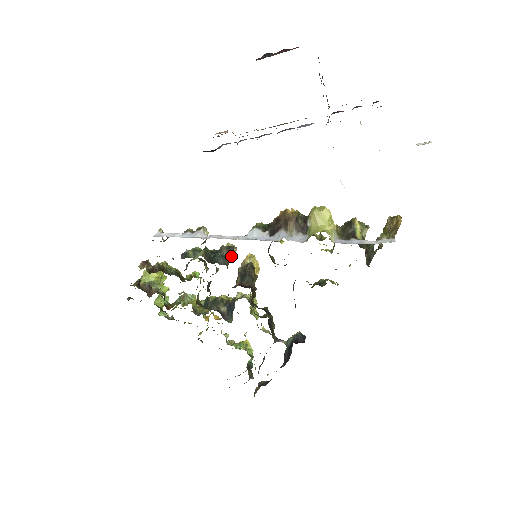
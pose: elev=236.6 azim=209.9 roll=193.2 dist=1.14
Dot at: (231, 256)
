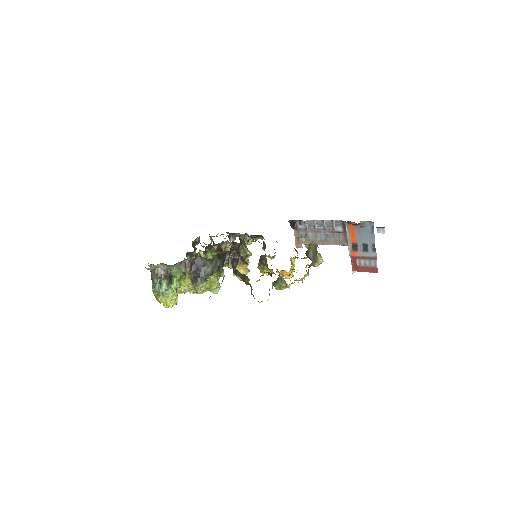
Dot at: (247, 249)
